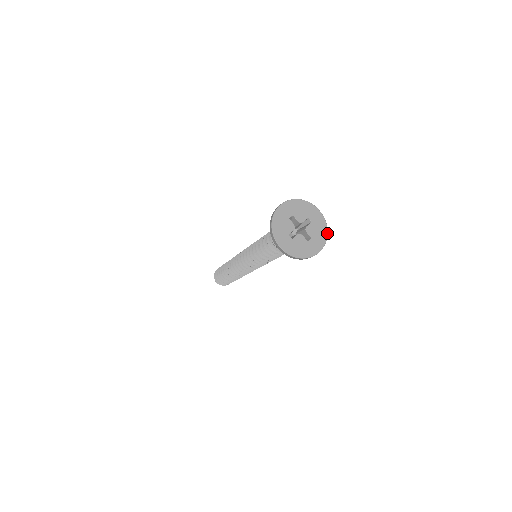
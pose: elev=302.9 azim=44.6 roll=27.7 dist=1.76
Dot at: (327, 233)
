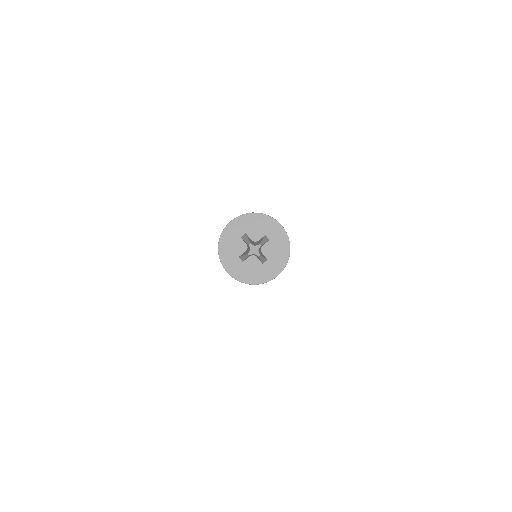
Dot at: (289, 252)
